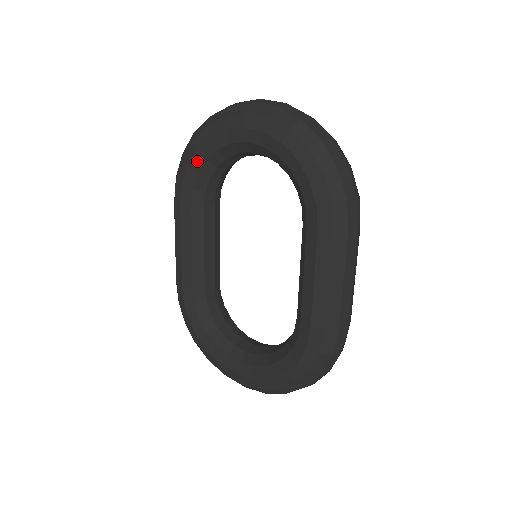
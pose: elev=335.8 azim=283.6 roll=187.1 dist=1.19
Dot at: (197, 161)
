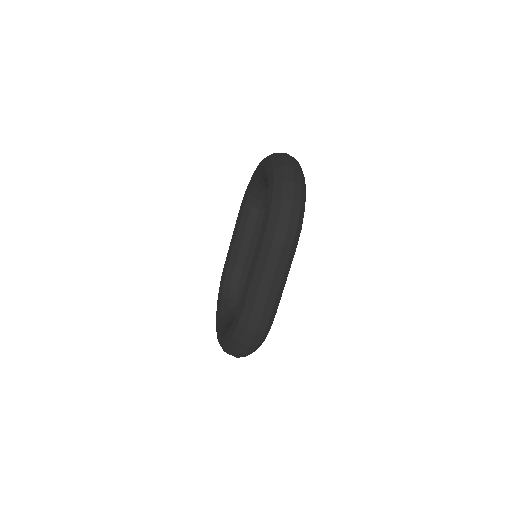
Dot at: (250, 185)
